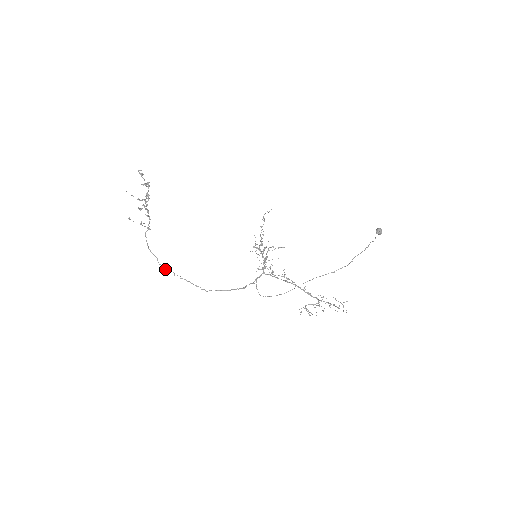
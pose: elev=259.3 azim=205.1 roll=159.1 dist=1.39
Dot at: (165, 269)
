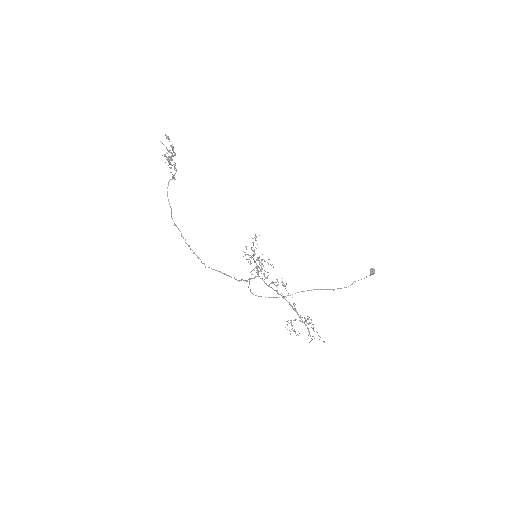
Dot at: (175, 225)
